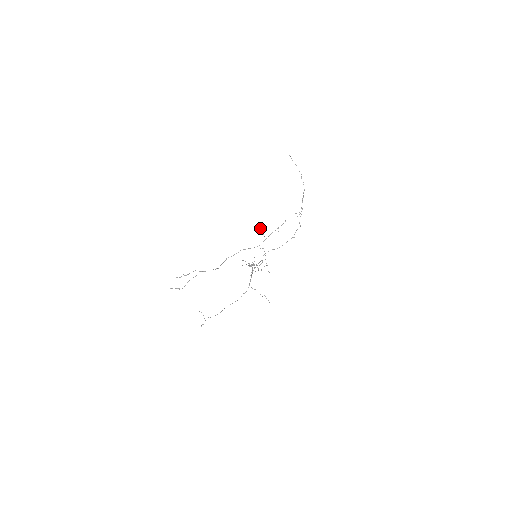
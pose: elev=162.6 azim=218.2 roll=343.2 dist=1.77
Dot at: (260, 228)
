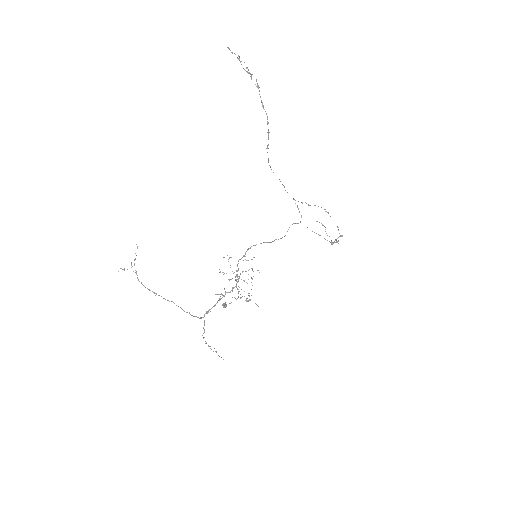
Dot at: (222, 305)
